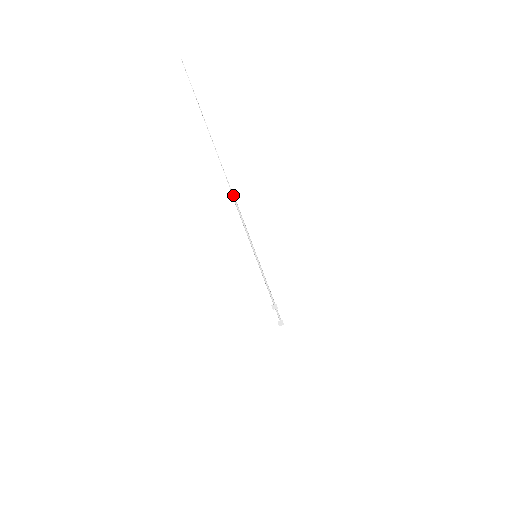
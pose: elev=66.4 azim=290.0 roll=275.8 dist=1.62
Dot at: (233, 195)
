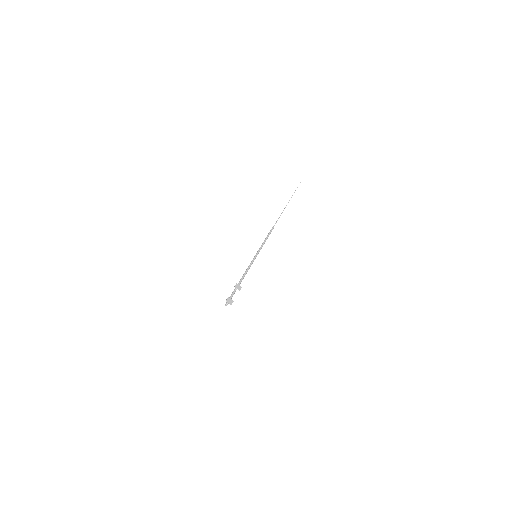
Dot at: occluded
